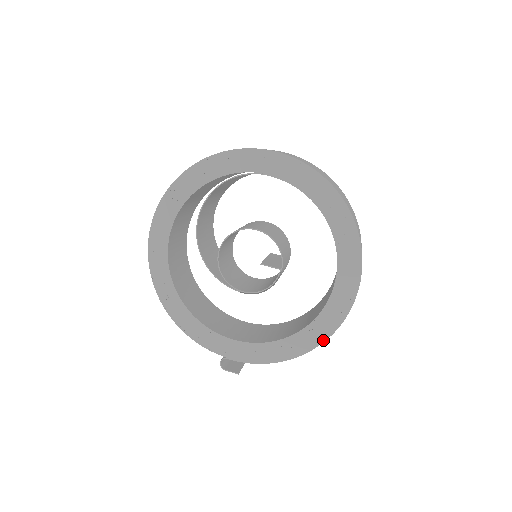
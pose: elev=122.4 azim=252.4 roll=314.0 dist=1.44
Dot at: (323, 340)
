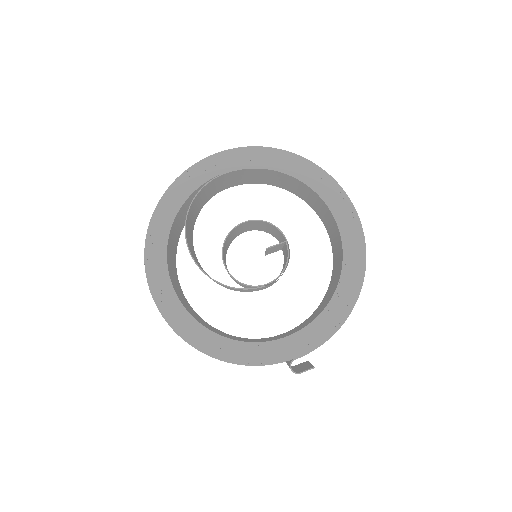
Dot at: (362, 277)
